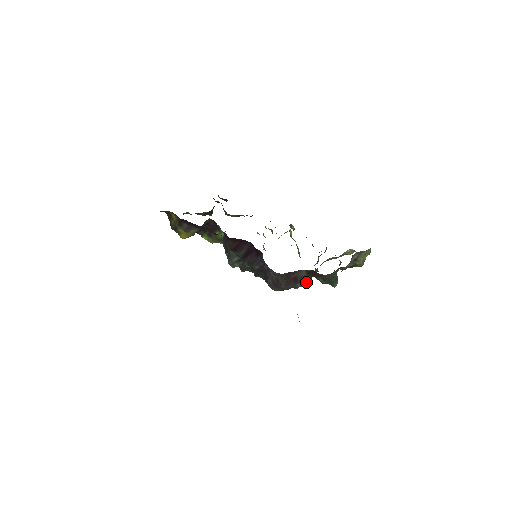
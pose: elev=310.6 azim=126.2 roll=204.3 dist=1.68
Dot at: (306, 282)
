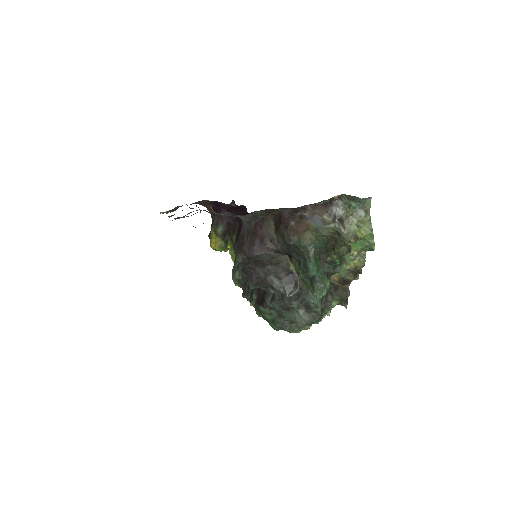
Dot at: (287, 285)
